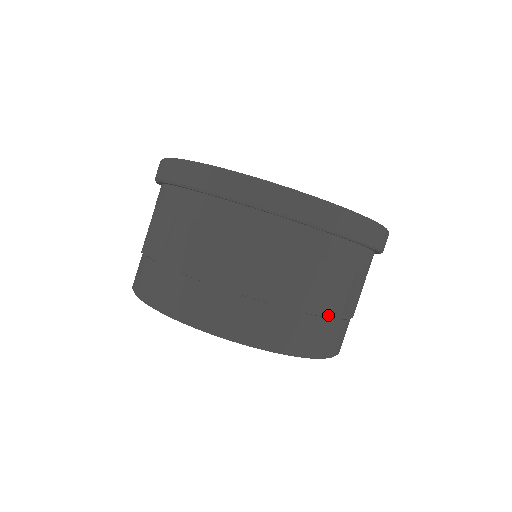
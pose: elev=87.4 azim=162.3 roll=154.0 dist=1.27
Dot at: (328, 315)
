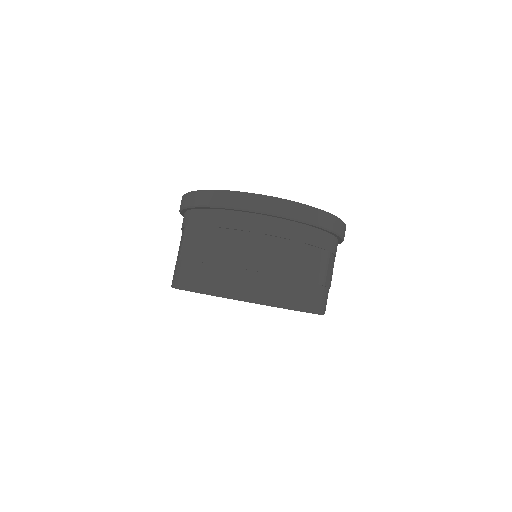
Dot at: (284, 275)
